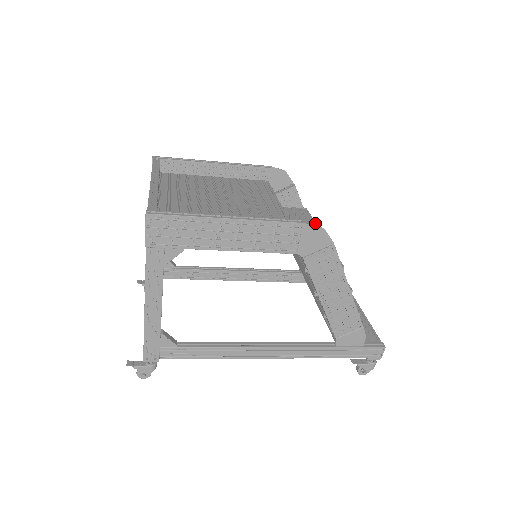
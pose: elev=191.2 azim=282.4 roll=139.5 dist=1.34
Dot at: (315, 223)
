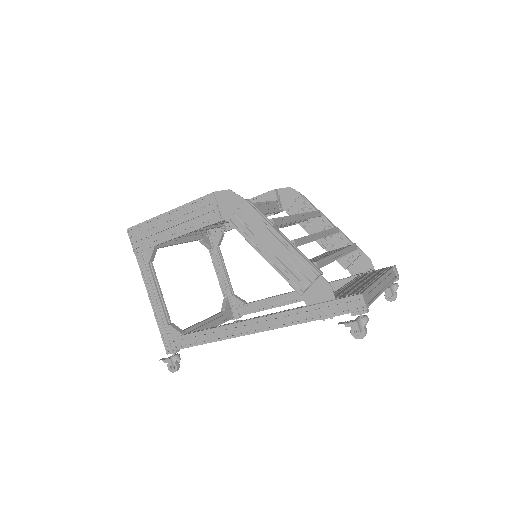
Dot at: (306, 212)
